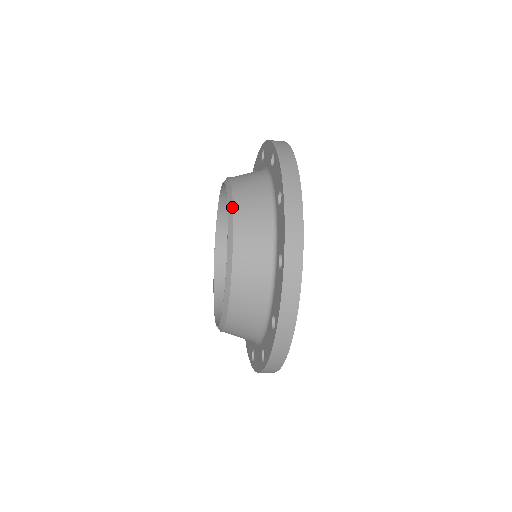
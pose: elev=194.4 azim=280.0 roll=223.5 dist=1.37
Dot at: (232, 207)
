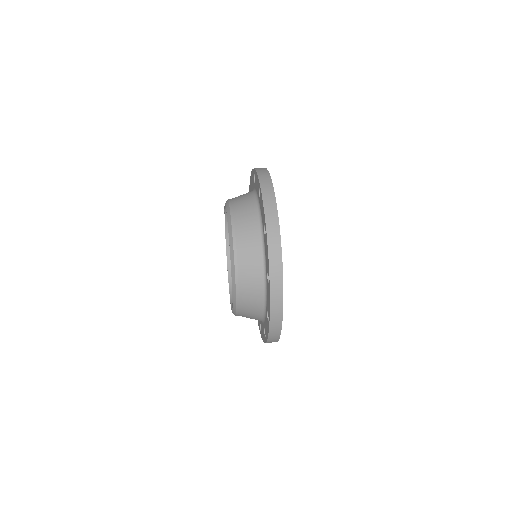
Dot at: (235, 314)
